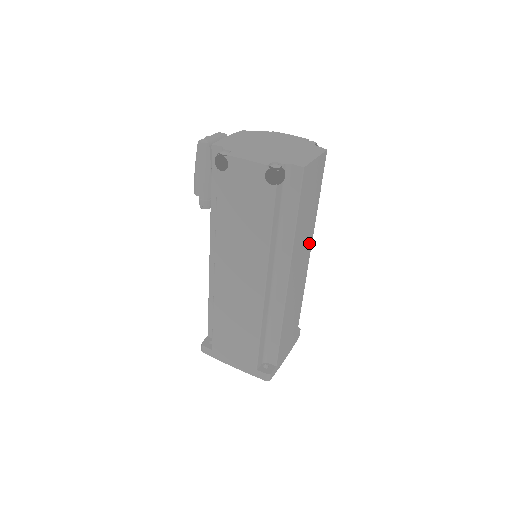
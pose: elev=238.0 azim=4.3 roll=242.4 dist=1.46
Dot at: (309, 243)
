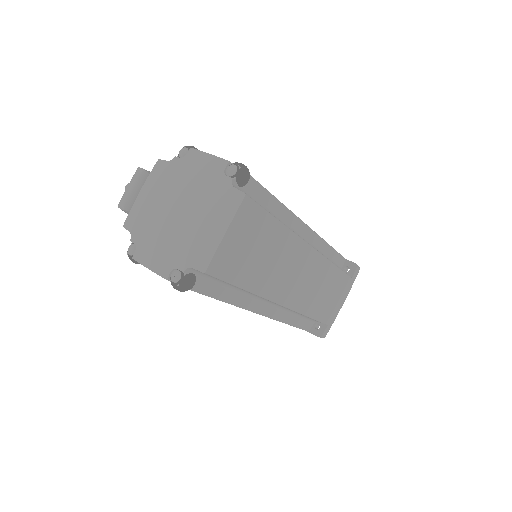
Dot at: (298, 250)
